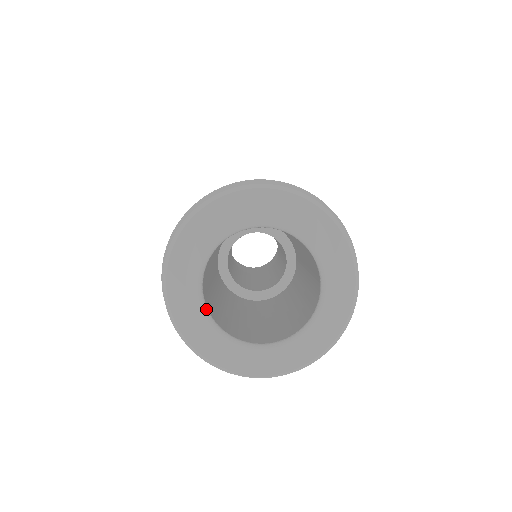
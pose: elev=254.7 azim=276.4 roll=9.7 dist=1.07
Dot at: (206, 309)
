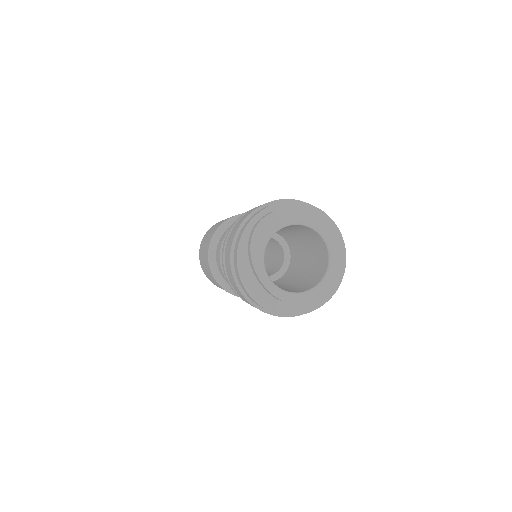
Dot at: (286, 292)
